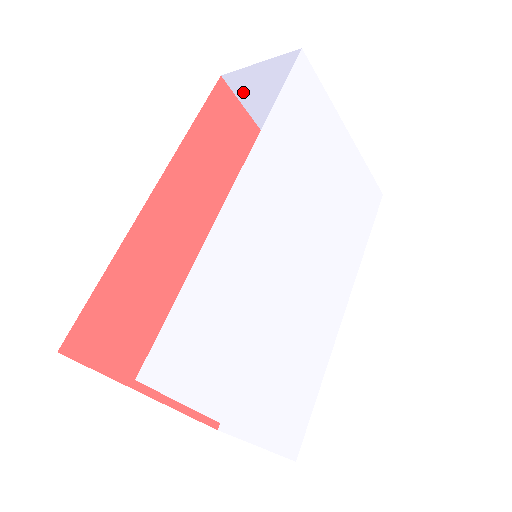
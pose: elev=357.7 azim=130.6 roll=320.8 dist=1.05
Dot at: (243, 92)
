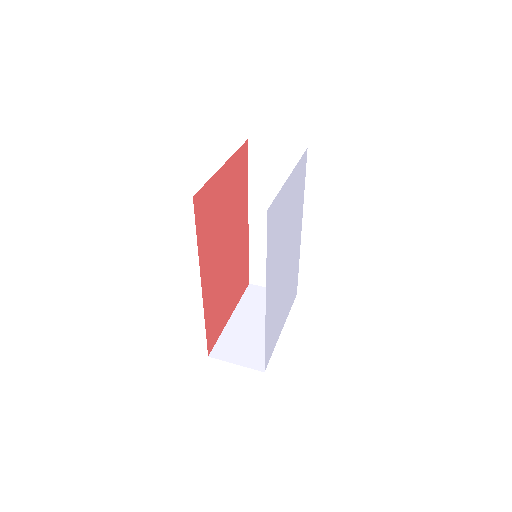
Dot at: occluded
